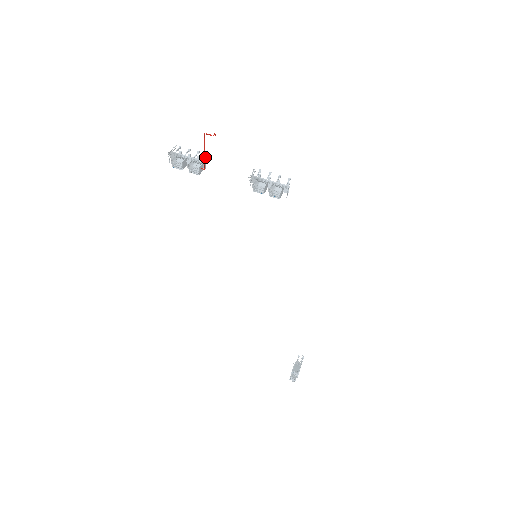
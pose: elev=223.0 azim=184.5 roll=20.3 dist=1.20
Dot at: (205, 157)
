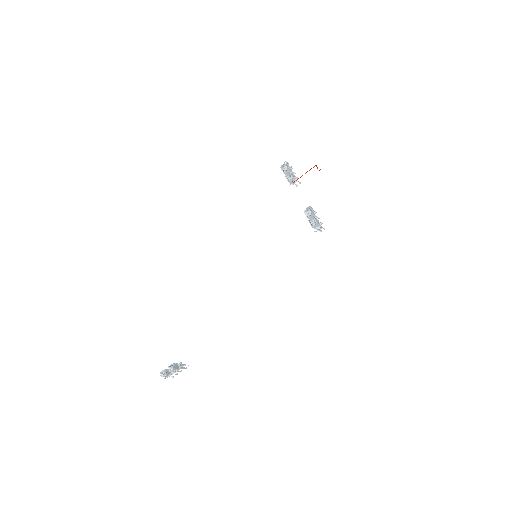
Dot at: occluded
